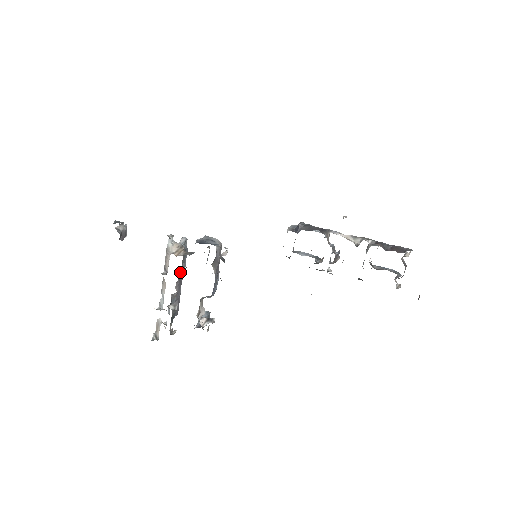
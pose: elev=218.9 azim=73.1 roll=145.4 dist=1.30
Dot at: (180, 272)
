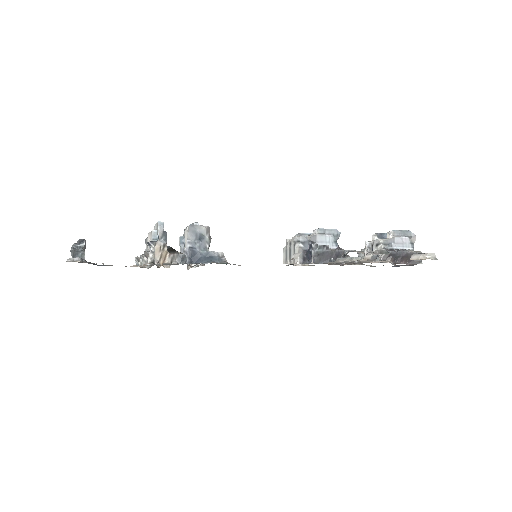
Dot at: occluded
